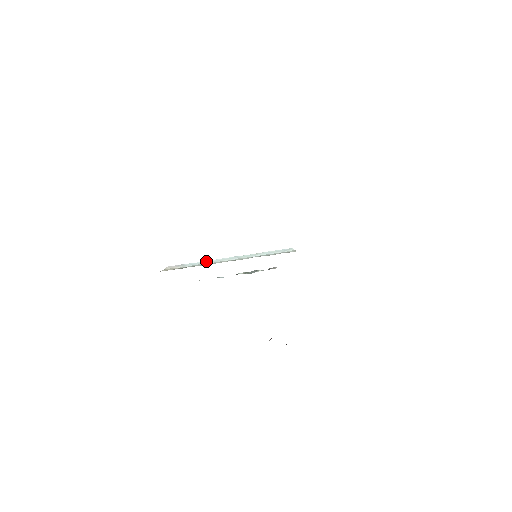
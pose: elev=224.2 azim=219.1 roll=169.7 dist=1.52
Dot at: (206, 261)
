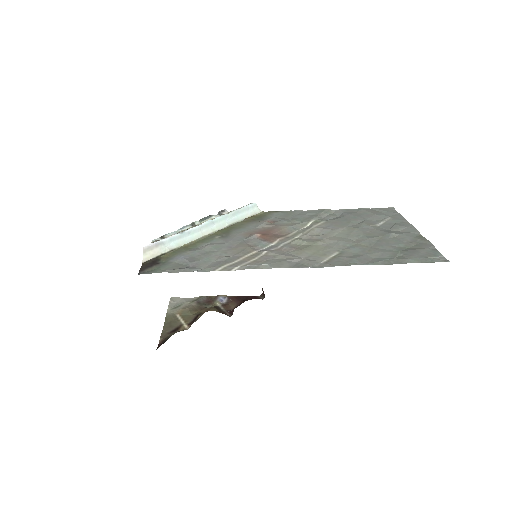
Dot at: (185, 232)
